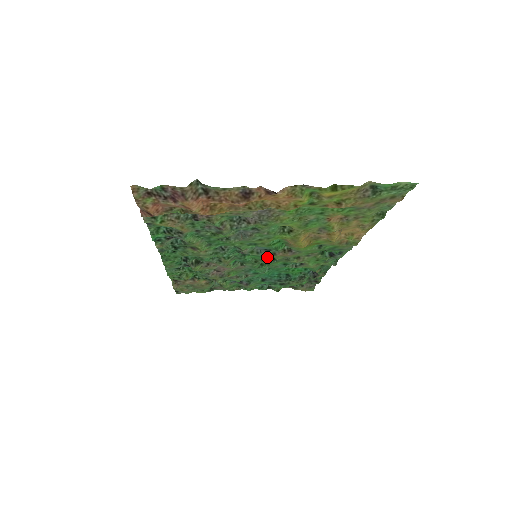
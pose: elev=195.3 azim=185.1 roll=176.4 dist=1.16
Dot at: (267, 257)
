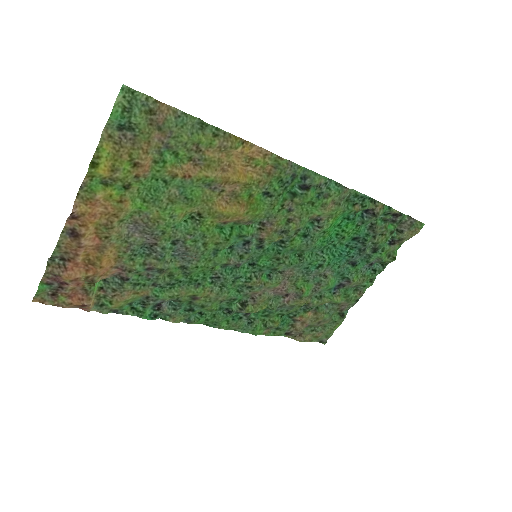
Dot at: (276, 247)
